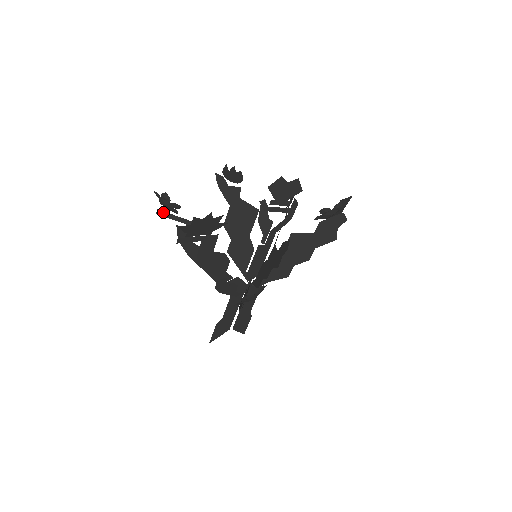
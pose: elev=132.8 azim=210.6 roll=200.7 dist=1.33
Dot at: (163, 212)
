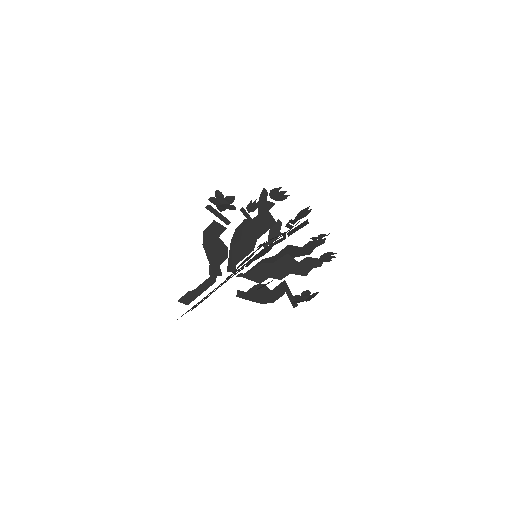
Dot at: (212, 208)
